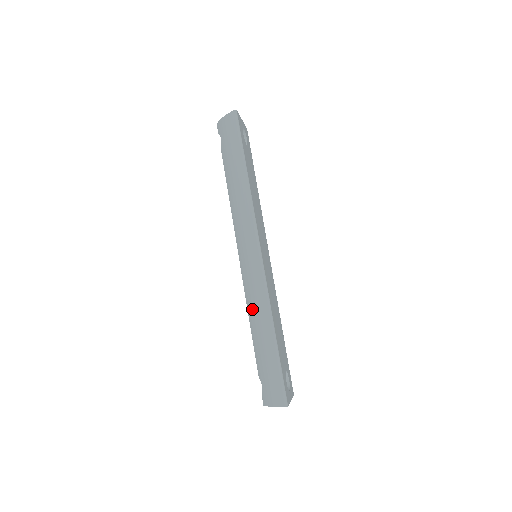
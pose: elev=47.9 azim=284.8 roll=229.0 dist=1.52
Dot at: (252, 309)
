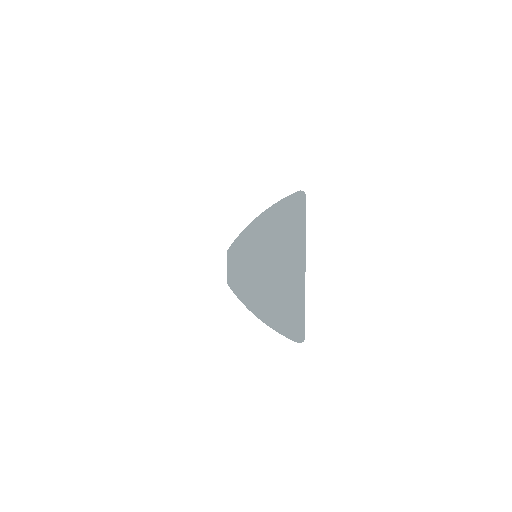
Dot at: occluded
